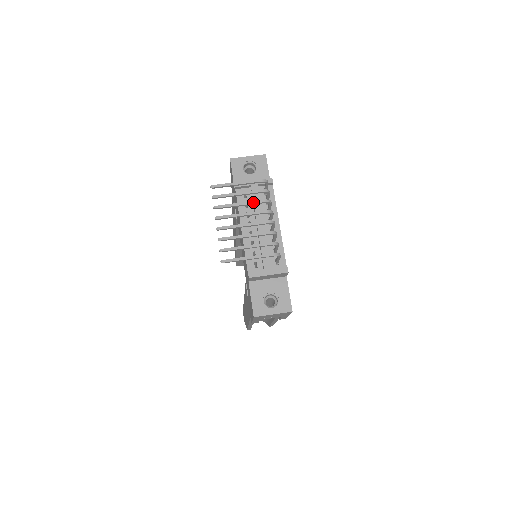
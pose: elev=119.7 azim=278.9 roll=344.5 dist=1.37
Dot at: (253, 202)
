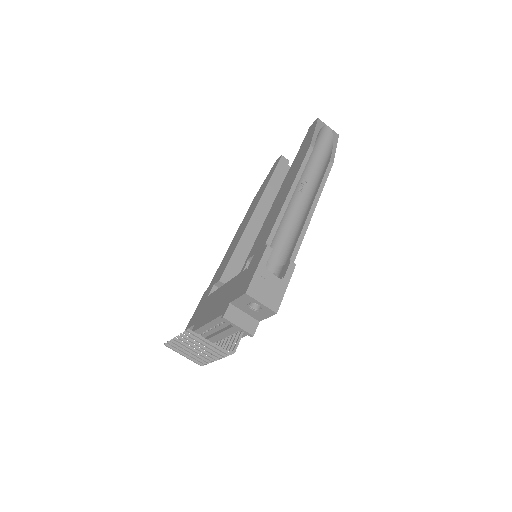
Dot at: (210, 353)
